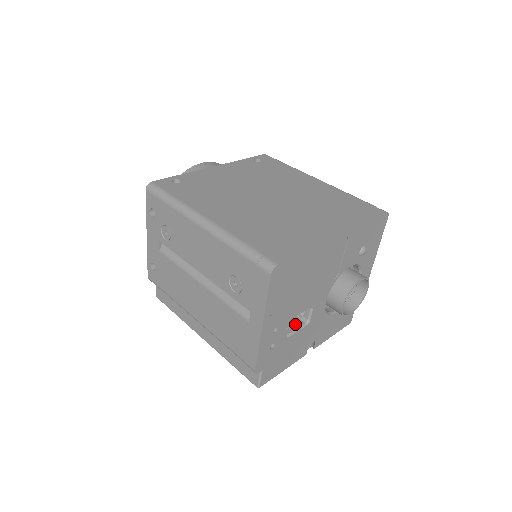
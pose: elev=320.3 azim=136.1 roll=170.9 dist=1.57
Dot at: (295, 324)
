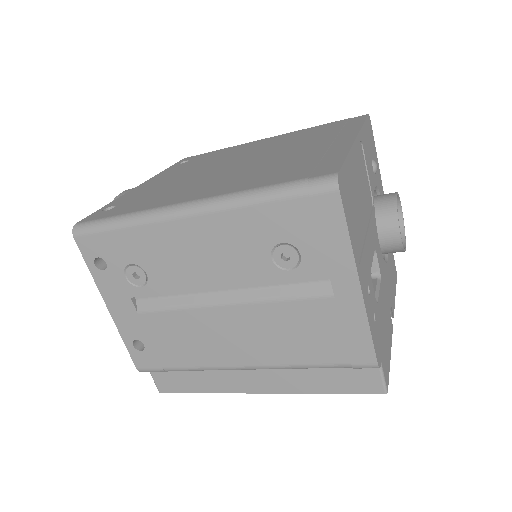
Dot at: occluded
